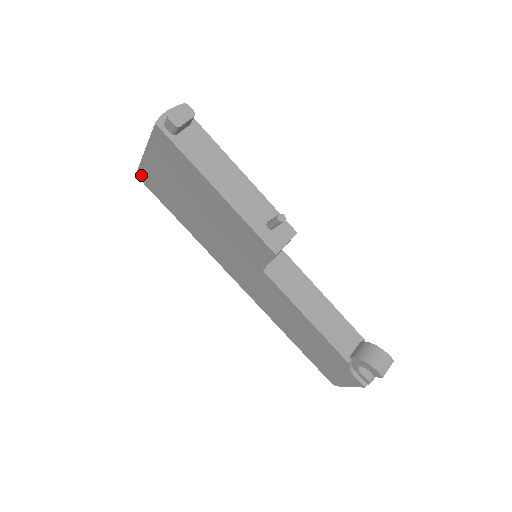
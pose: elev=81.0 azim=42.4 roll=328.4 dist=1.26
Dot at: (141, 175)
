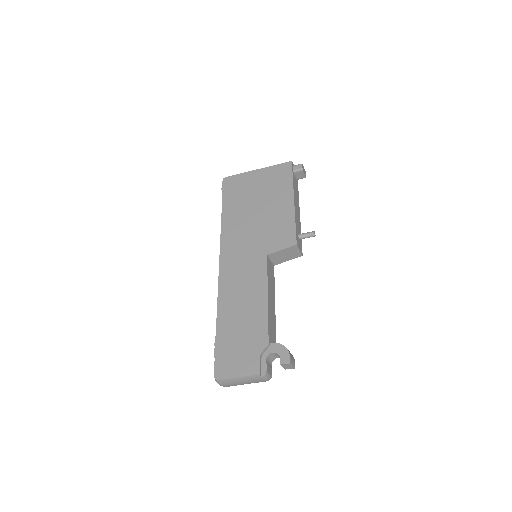
Dot at: (230, 179)
